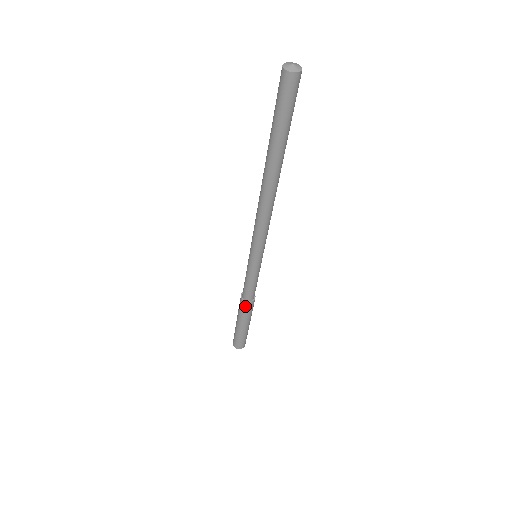
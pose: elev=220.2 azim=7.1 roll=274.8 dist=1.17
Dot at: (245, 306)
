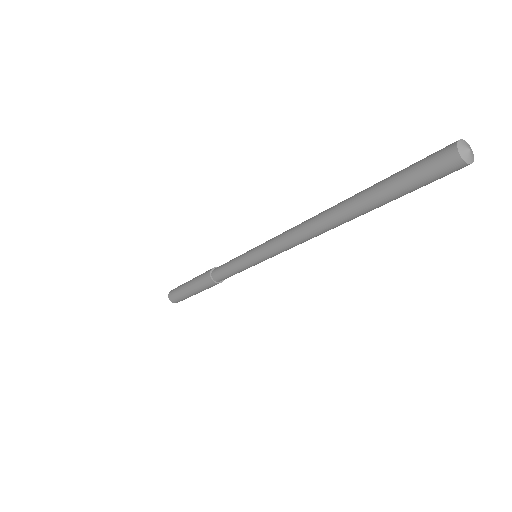
Dot at: (207, 280)
